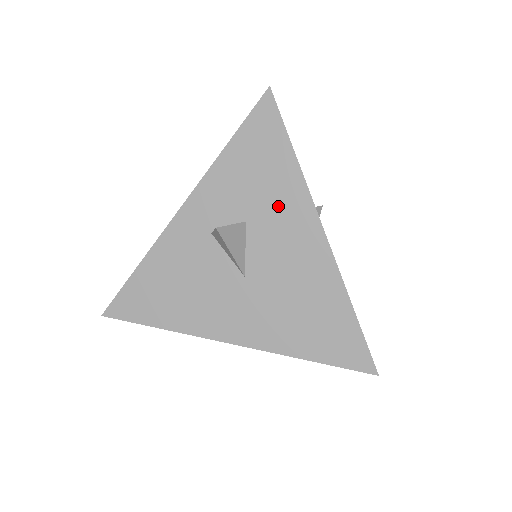
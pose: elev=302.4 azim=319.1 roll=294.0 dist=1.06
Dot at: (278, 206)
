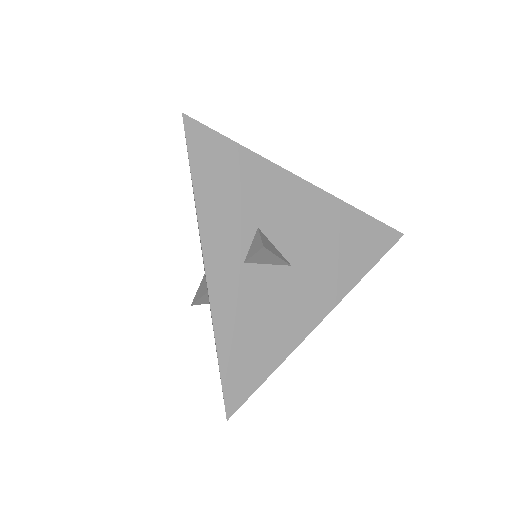
Dot at: (267, 195)
